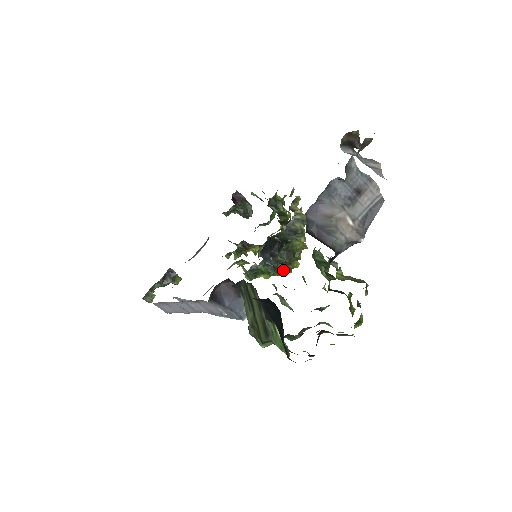
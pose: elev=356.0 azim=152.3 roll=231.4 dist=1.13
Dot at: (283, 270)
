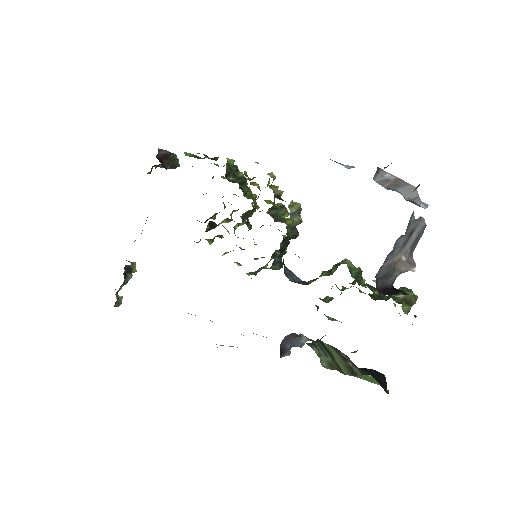
Dot at: occluded
